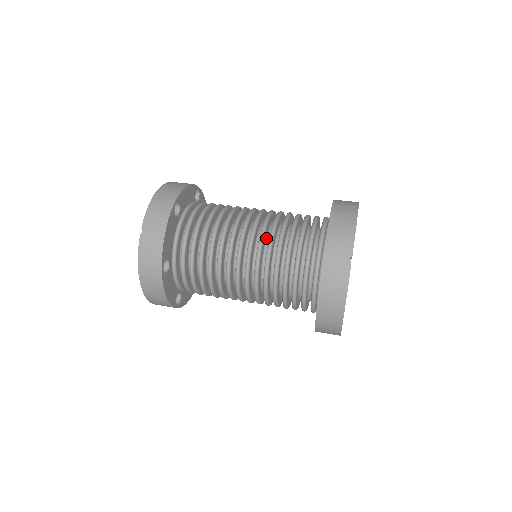
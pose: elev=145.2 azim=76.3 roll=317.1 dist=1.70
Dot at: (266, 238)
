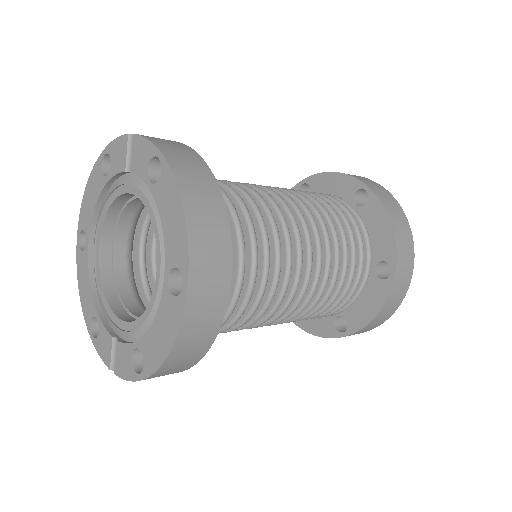
Dot at: occluded
